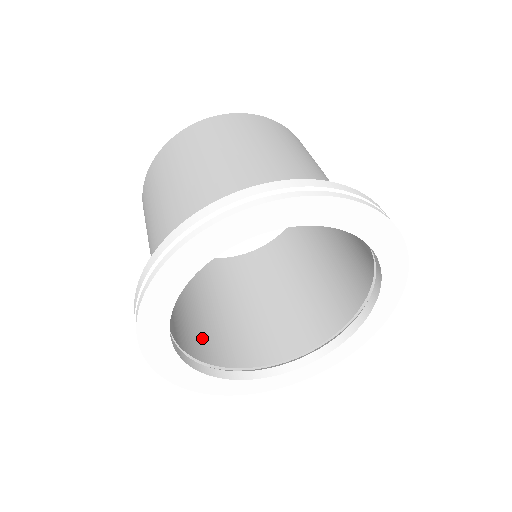
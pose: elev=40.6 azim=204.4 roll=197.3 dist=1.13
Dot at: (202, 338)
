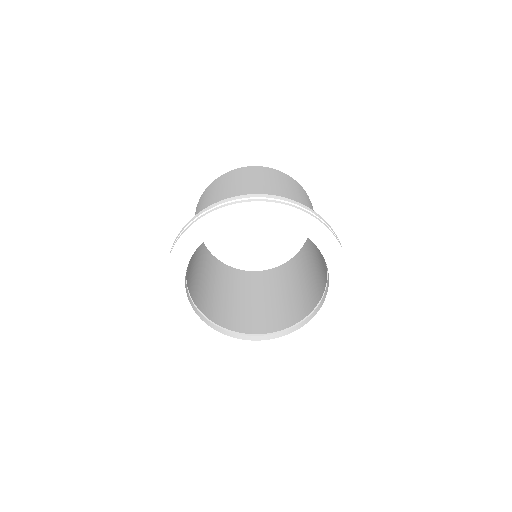
Dot at: (233, 317)
